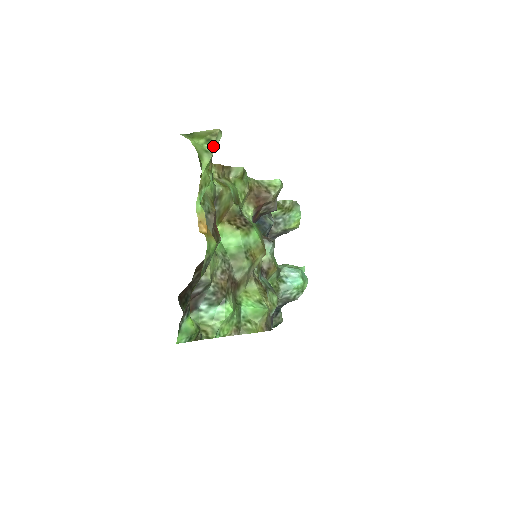
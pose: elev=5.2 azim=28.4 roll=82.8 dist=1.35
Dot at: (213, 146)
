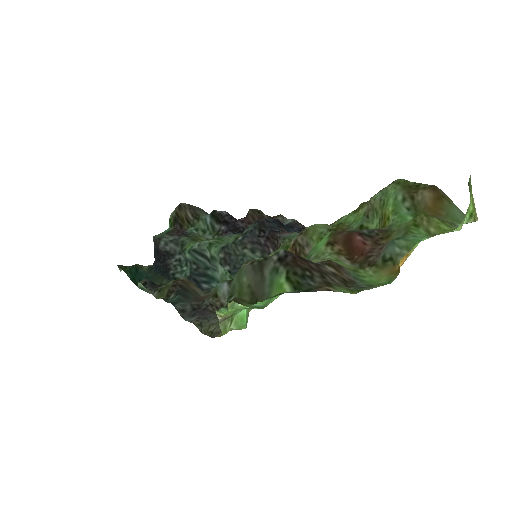
Dot at: (466, 223)
